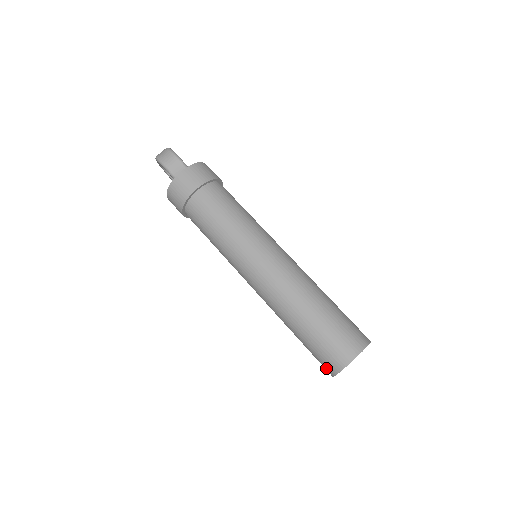
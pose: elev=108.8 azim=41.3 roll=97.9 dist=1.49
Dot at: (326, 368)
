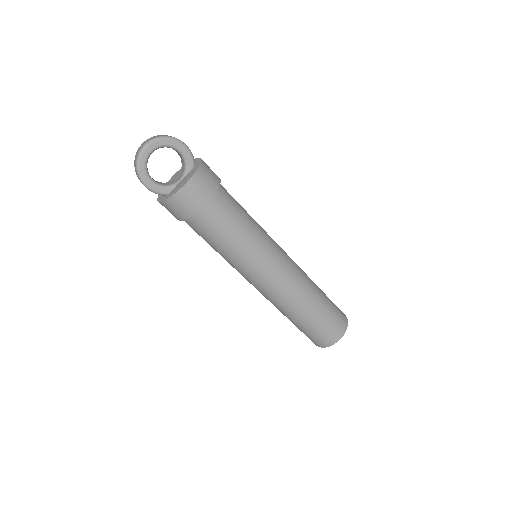
Dot at: occluded
